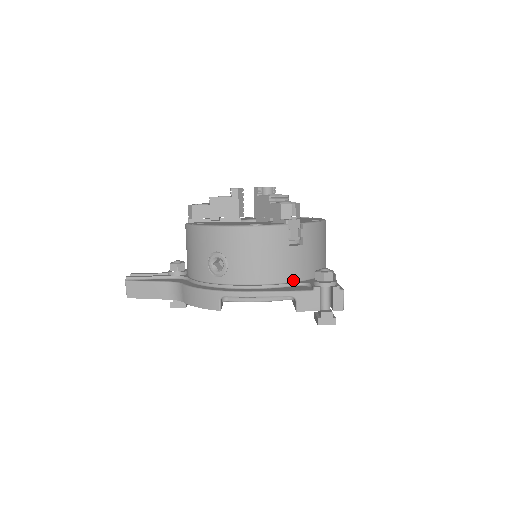
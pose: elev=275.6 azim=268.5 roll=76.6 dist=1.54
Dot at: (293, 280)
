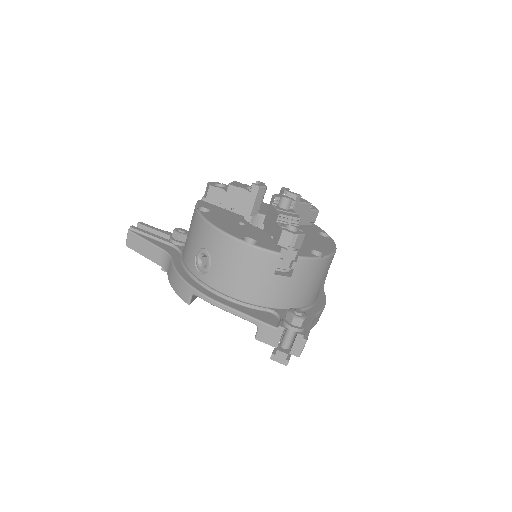
Dot at: (267, 306)
